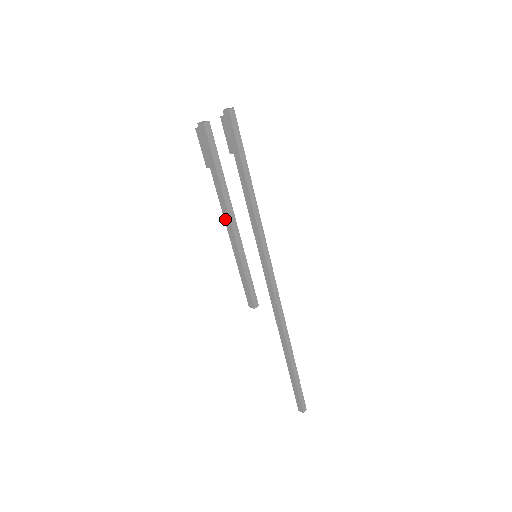
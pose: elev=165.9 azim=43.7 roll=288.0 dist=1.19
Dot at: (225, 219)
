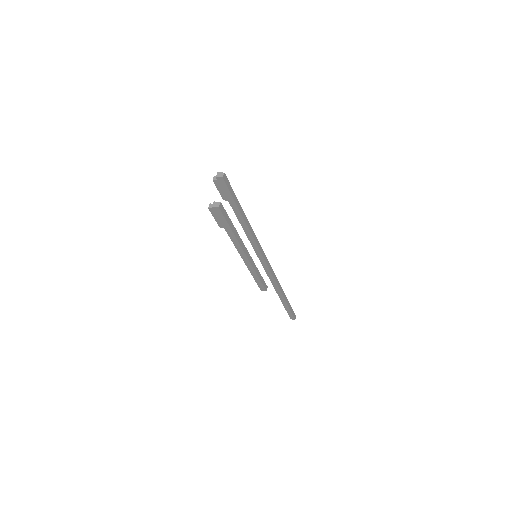
Dot at: (239, 252)
